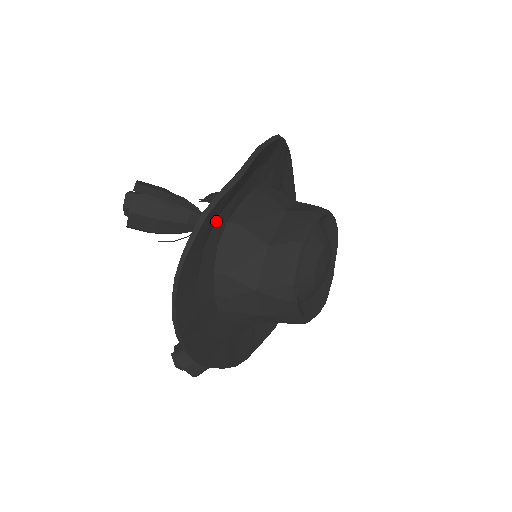
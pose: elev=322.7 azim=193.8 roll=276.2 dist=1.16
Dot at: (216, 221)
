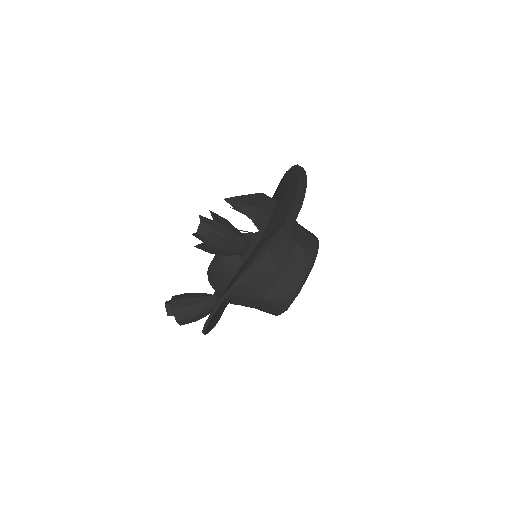
Dot at: occluded
